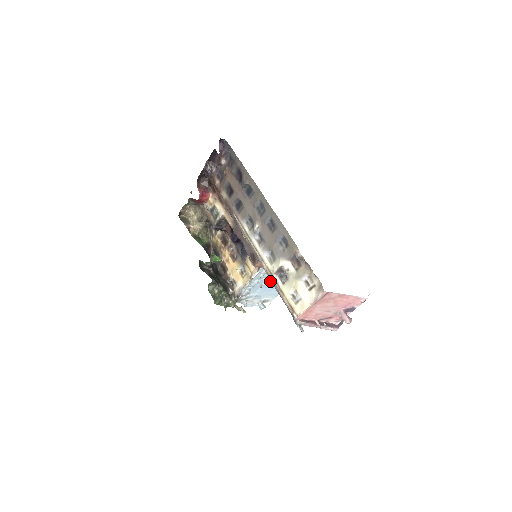
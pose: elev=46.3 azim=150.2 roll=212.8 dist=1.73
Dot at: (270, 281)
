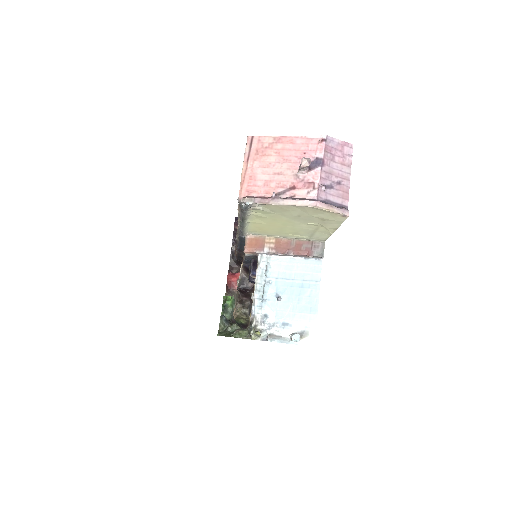
Dot at: (287, 286)
